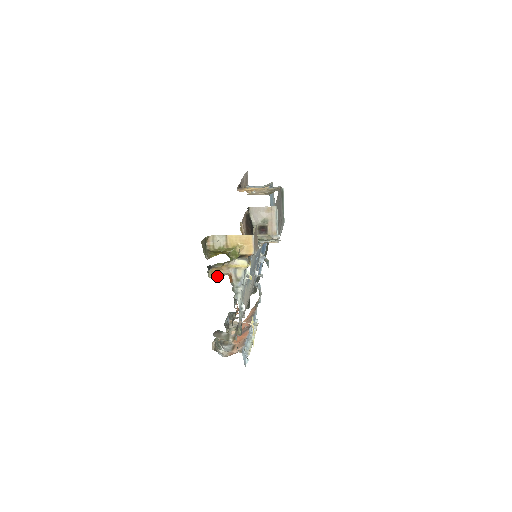
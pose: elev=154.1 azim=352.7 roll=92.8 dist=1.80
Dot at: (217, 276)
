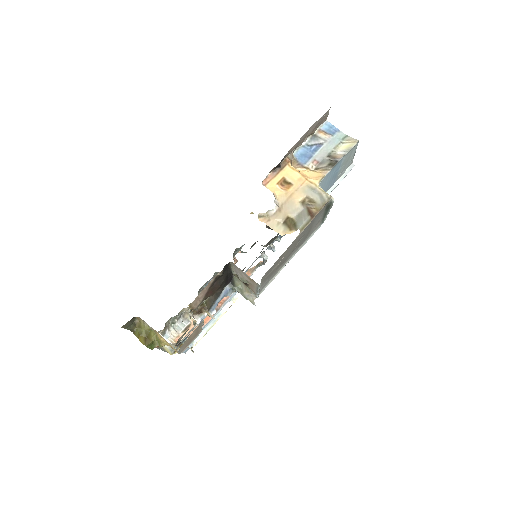
Dot at: occluded
